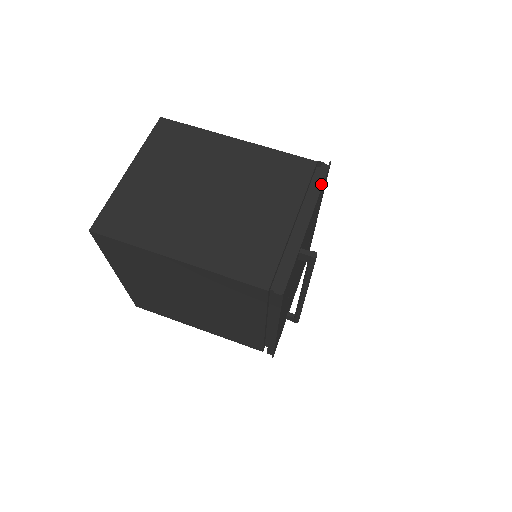
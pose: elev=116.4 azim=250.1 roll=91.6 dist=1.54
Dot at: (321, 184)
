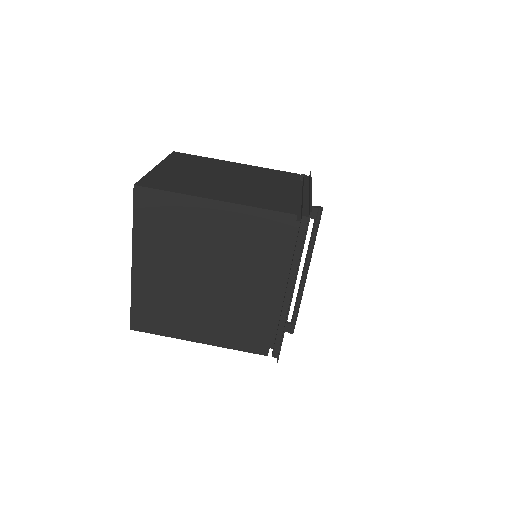
Dot at: (310, 178)
